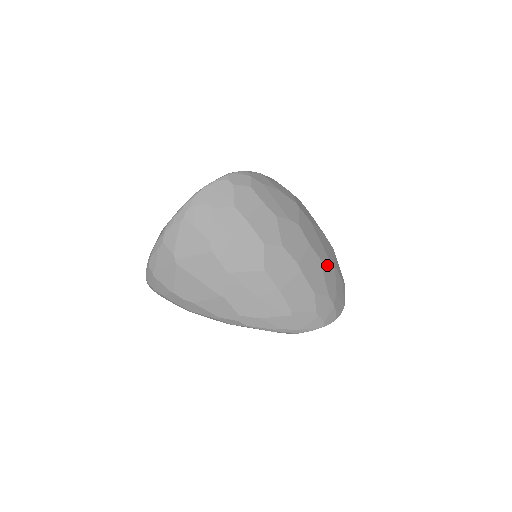
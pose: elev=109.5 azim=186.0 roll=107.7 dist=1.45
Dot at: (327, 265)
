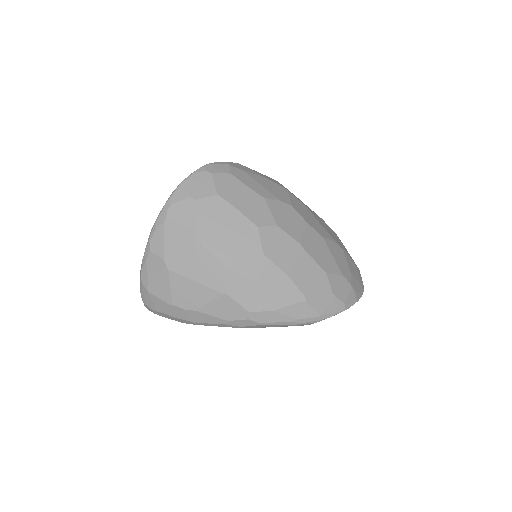
Dot at: (333, 245)
